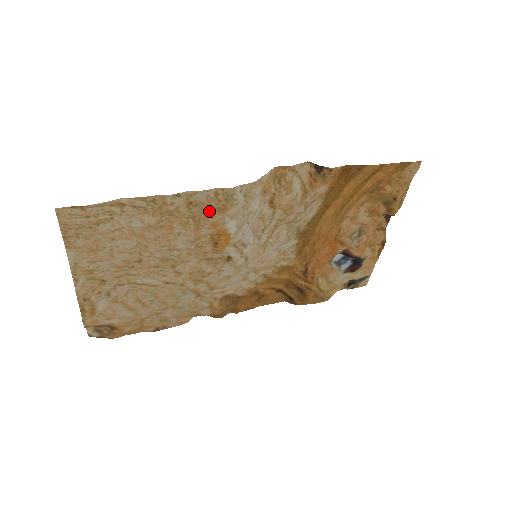
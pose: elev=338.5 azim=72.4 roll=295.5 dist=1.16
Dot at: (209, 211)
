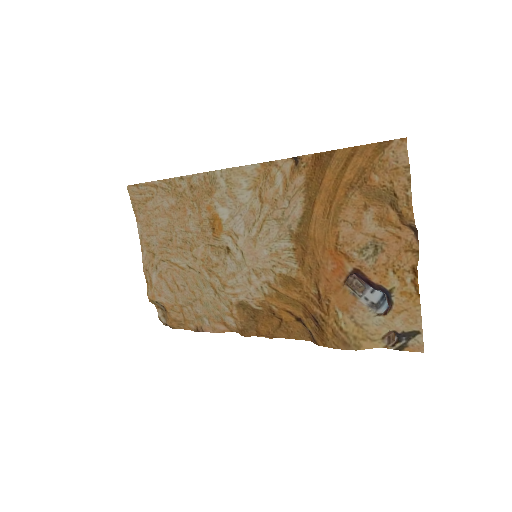
Dot at: (203, 194)
